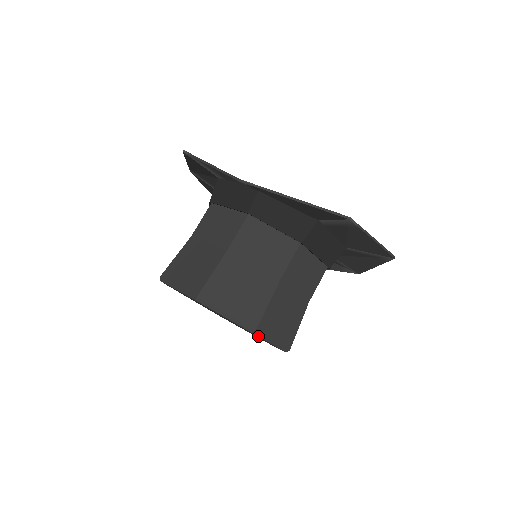
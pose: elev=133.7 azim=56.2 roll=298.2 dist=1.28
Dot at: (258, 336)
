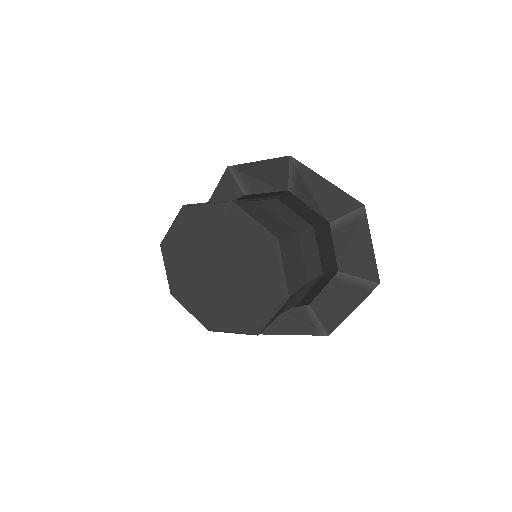
Dot at: (276, 249)
